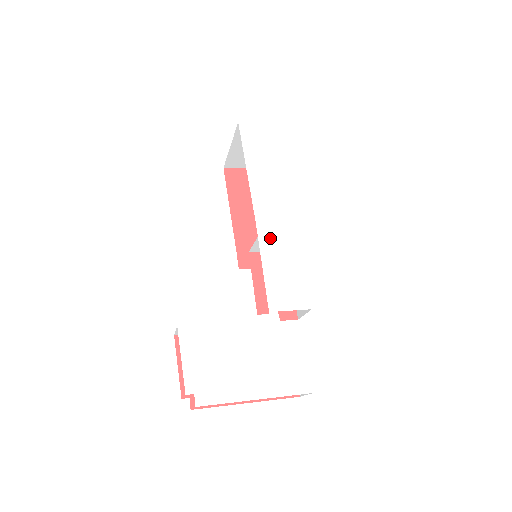
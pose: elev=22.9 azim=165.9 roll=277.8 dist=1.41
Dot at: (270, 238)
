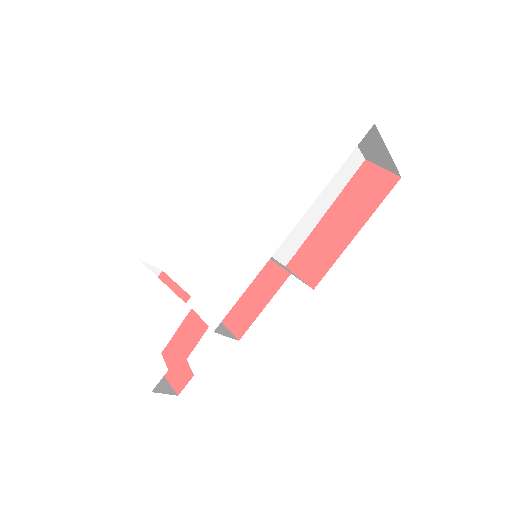
Dot at: (247, 242)
